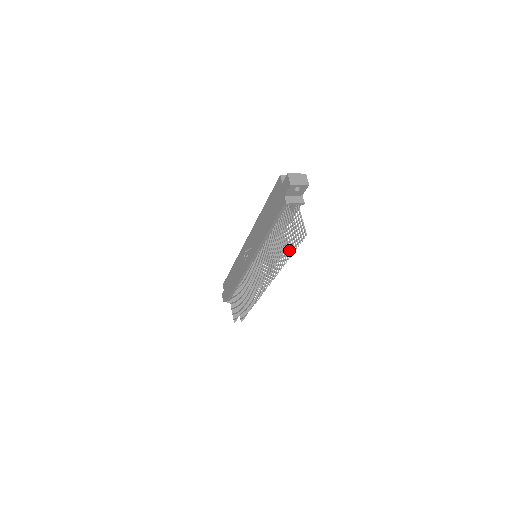
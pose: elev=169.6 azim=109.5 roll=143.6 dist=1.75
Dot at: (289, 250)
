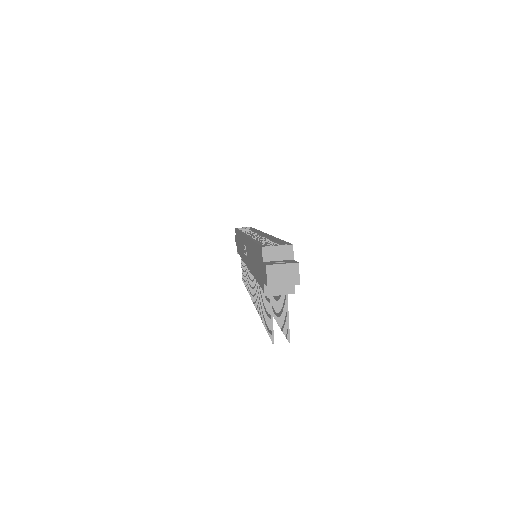
Dot at: (277, 316)
